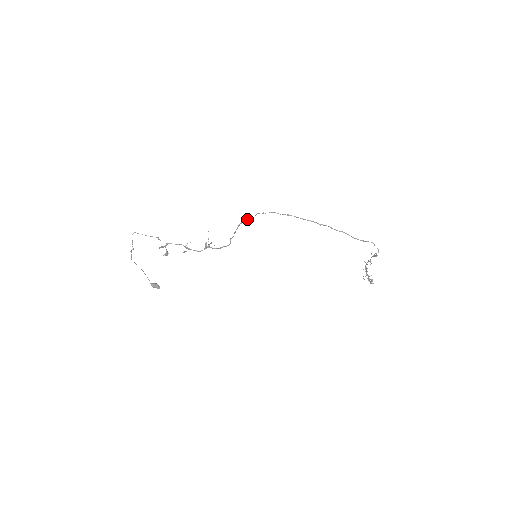
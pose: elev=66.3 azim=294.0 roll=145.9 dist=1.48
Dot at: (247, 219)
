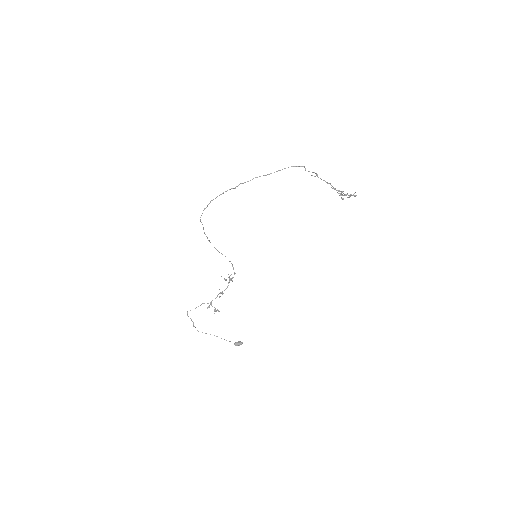
Dot at: occluded
